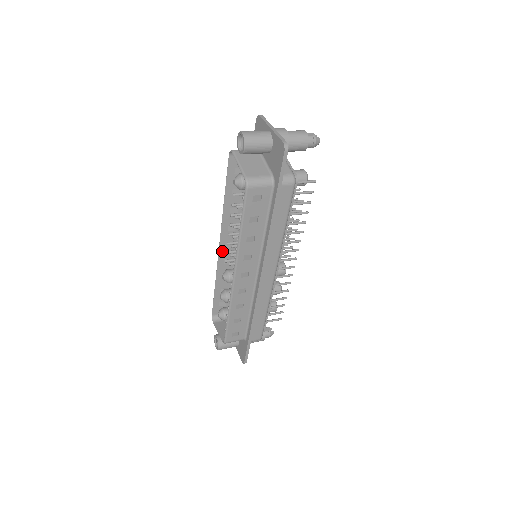
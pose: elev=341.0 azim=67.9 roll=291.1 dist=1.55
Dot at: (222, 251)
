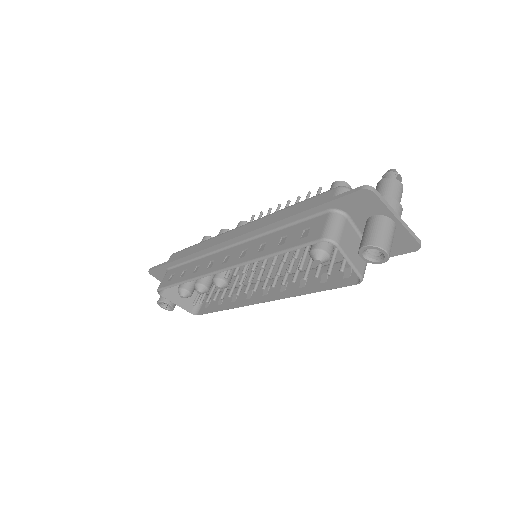
Dot at: (219, 269)
